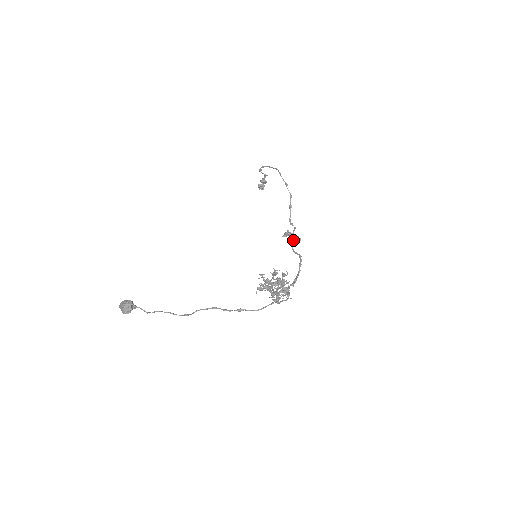
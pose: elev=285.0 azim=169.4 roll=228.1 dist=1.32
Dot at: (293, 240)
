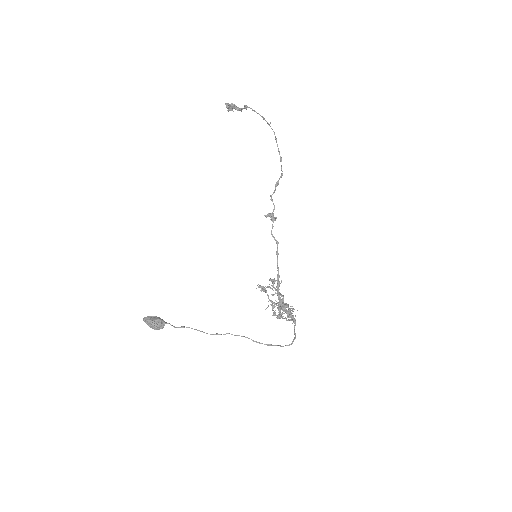
Dot at: (271, 220)
